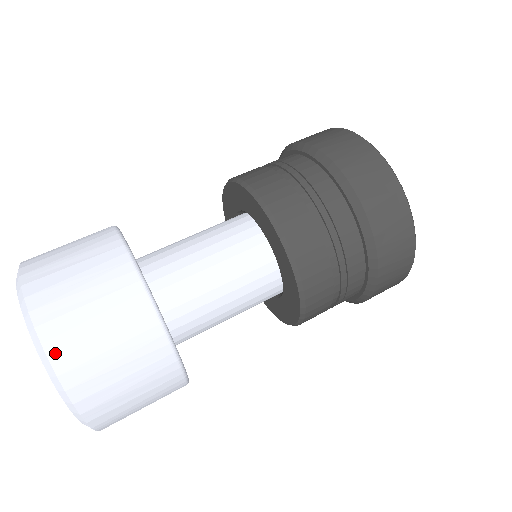
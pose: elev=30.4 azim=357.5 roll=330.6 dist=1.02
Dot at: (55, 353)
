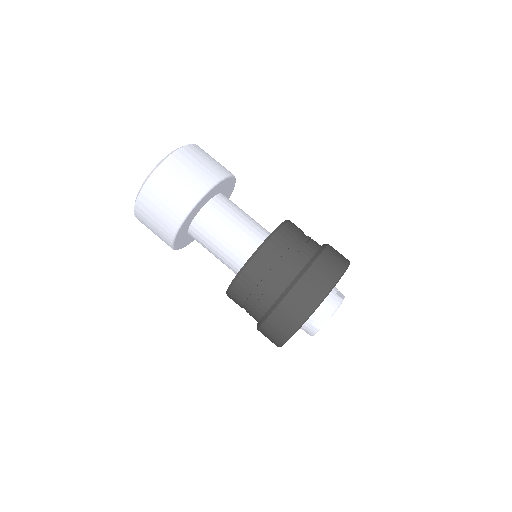
Dot at: (186, 149)
